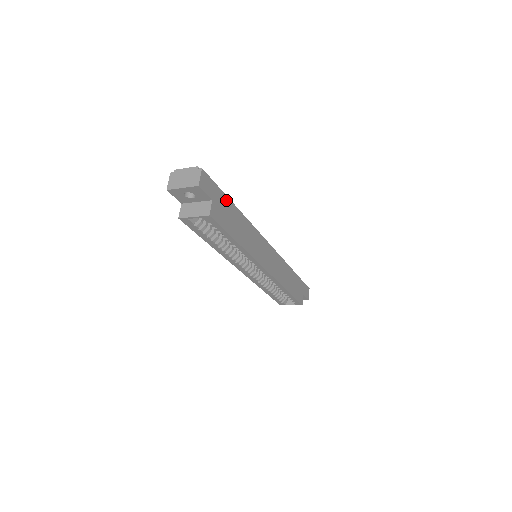
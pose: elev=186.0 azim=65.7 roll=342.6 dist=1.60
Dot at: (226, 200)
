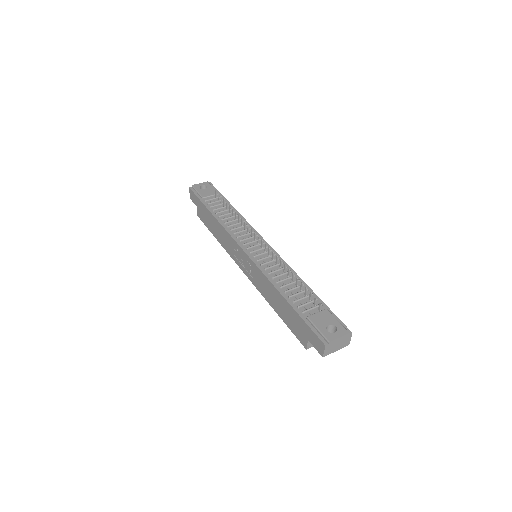
Dot at: occluded
